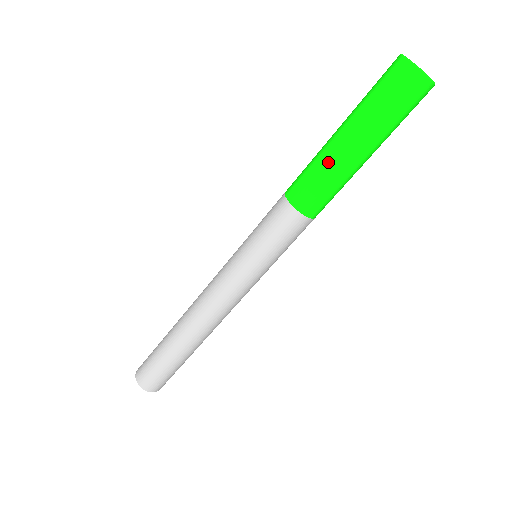
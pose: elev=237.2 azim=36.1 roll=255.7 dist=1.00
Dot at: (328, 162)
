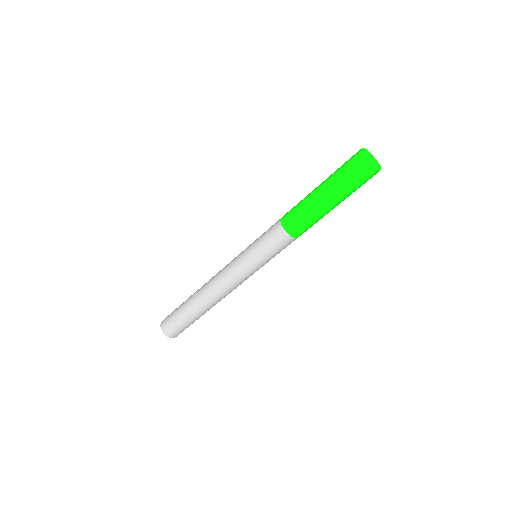
Dot at: (309, 204)
